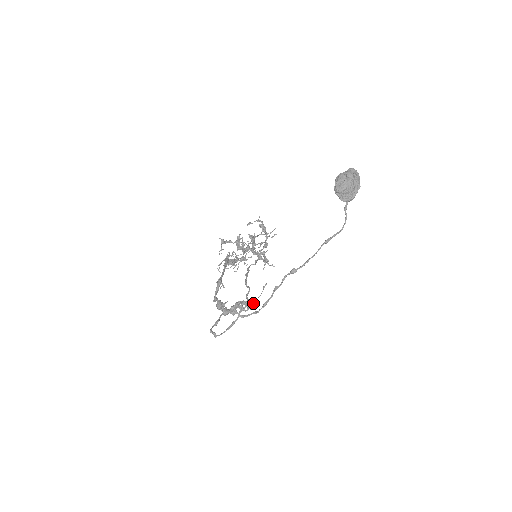
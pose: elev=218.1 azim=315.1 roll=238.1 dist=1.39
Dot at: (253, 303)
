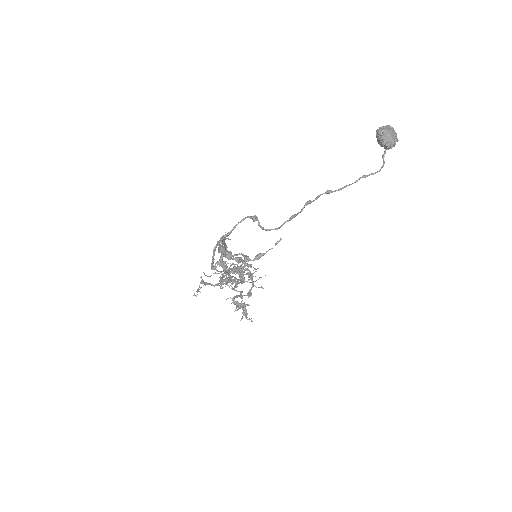
Dot at: occluded
